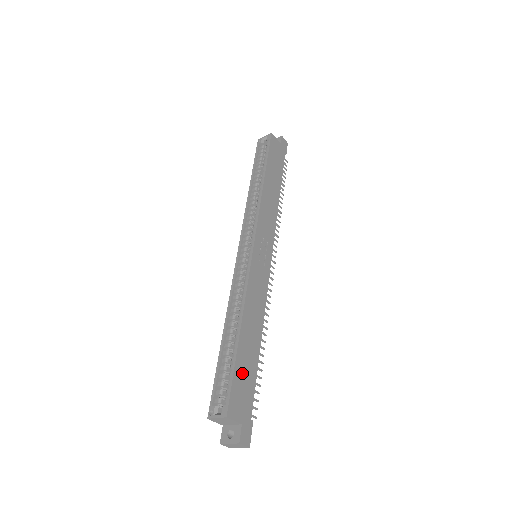
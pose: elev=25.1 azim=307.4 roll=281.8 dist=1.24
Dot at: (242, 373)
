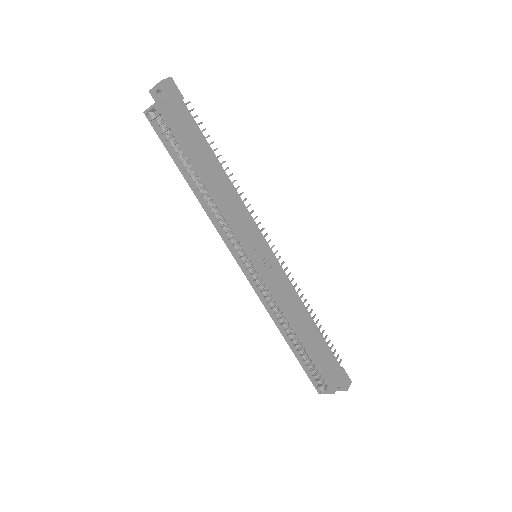
Dot at: (321, 358)
